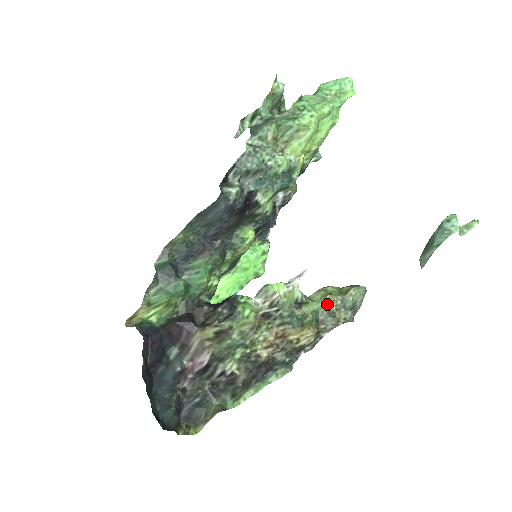
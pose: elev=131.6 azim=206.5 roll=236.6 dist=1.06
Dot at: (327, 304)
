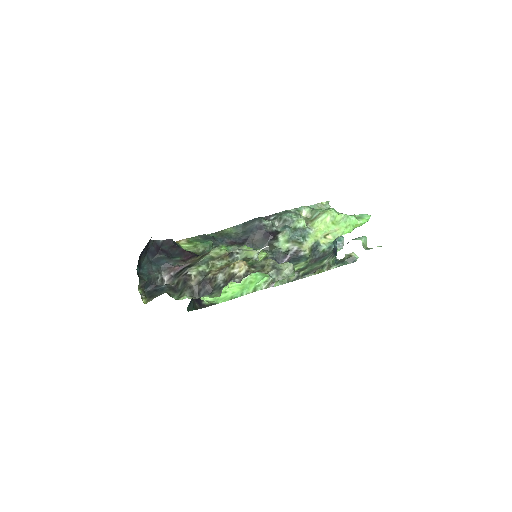
Dot at: (265, 261)
